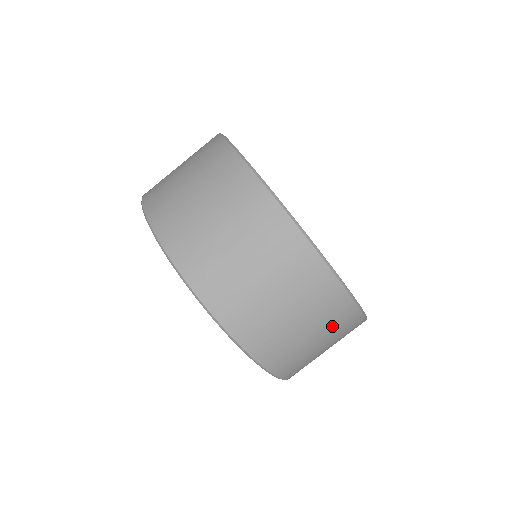
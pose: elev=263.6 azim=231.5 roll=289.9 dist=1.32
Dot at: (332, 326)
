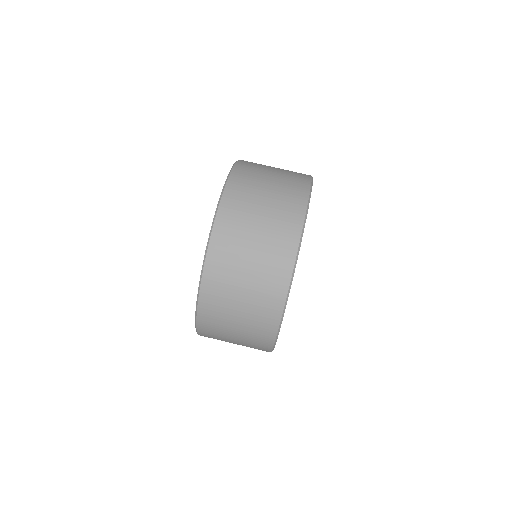
Dot at: (251, 341)
